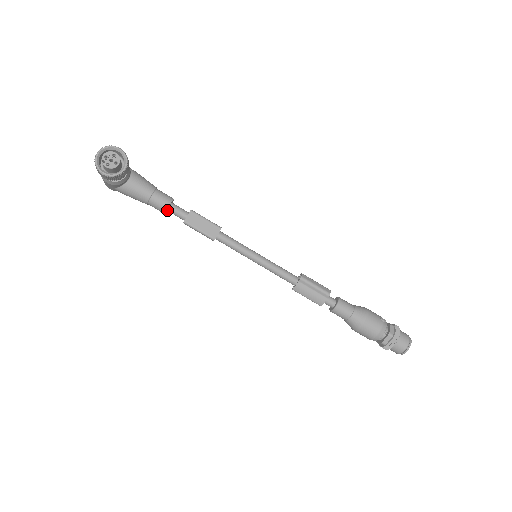
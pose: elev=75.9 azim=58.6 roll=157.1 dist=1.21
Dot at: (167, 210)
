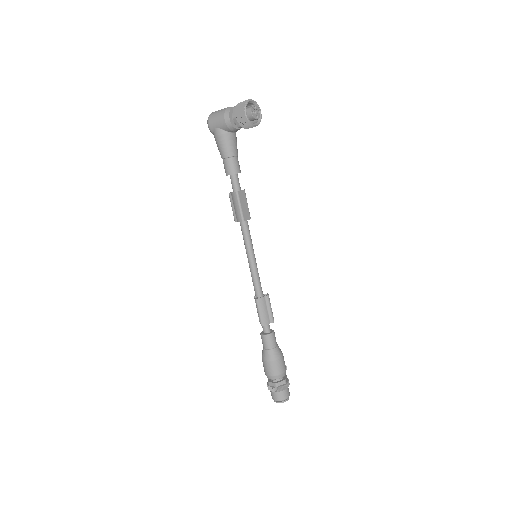
Dot at: (232, 174)
